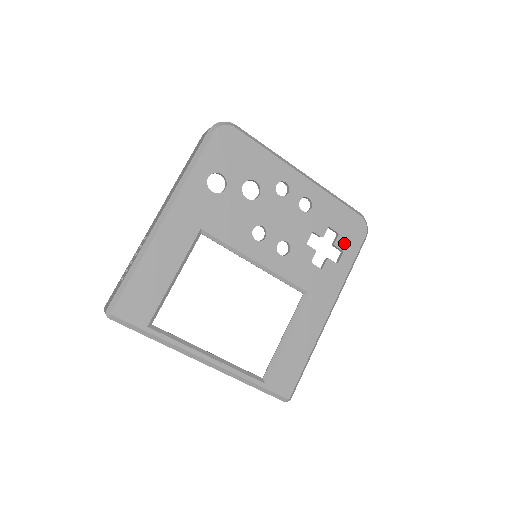
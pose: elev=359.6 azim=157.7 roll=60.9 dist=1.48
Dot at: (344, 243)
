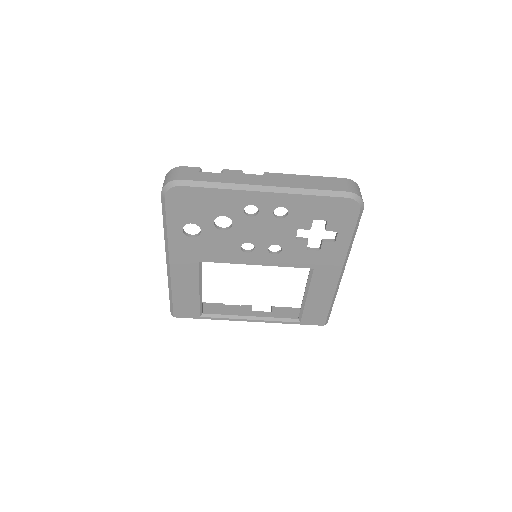
Dot at: (336, 225)
